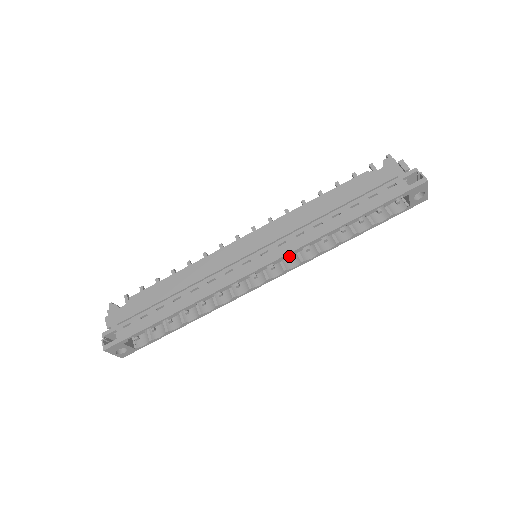
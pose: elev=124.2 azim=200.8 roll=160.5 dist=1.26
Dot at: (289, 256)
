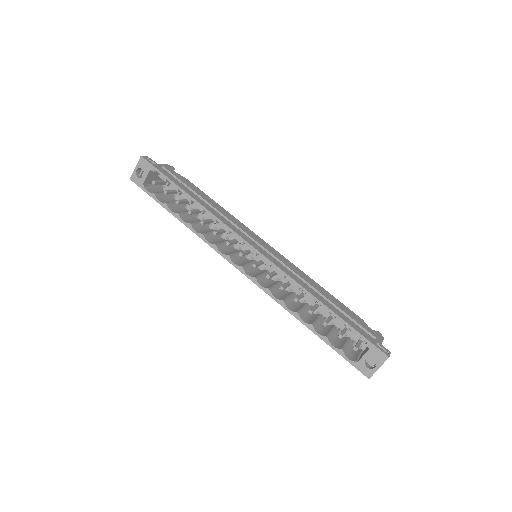
Dot at: (270, 275)
